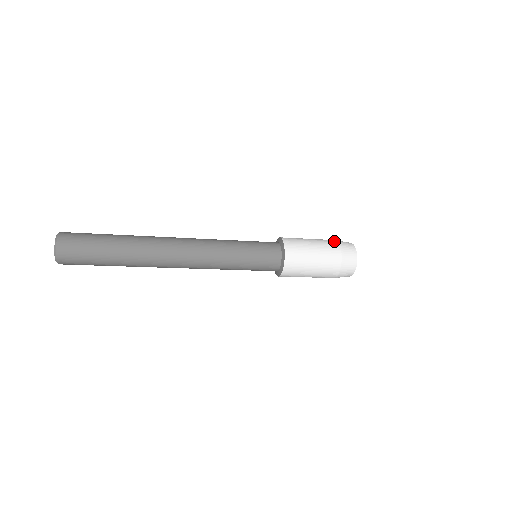
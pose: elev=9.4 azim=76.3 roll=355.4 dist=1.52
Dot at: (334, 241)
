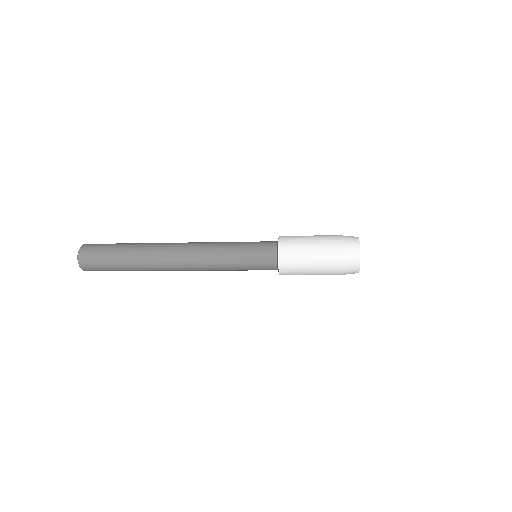
Dot at: occluded
